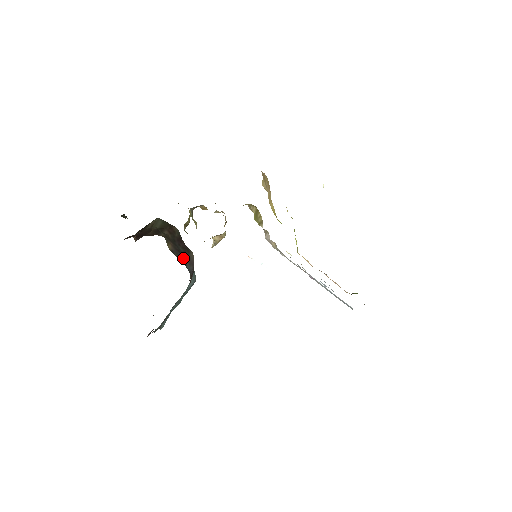
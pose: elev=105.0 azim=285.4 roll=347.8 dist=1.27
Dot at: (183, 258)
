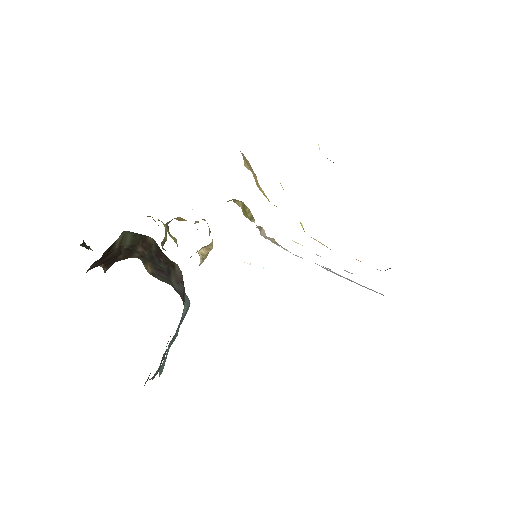
Dot at: (168, 278)
